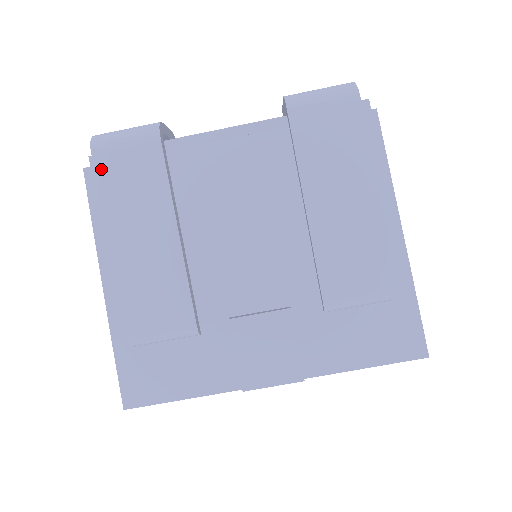
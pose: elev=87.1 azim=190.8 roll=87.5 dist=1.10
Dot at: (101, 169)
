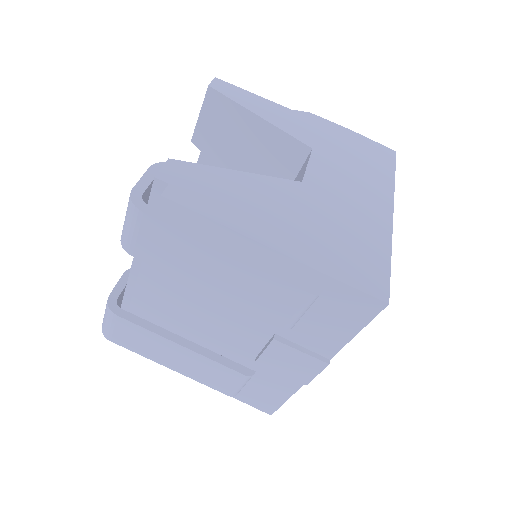
Dot at: (122, 344)
